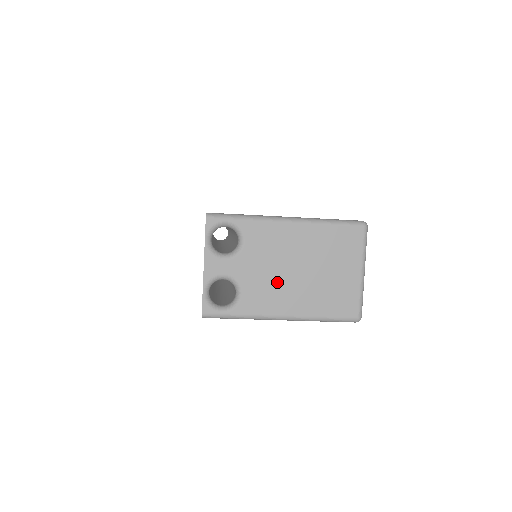
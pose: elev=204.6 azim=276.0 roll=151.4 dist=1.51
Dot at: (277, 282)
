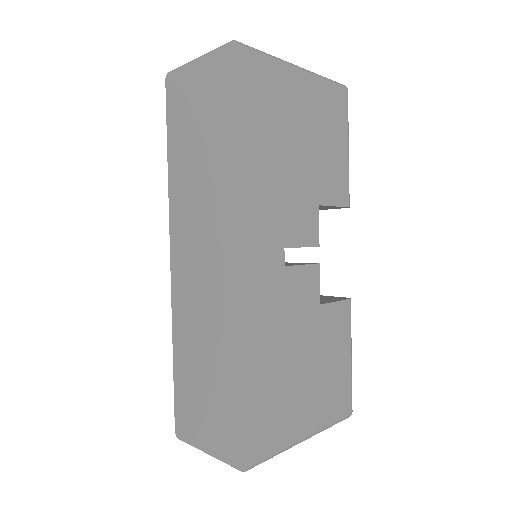
Dot at: occluded
